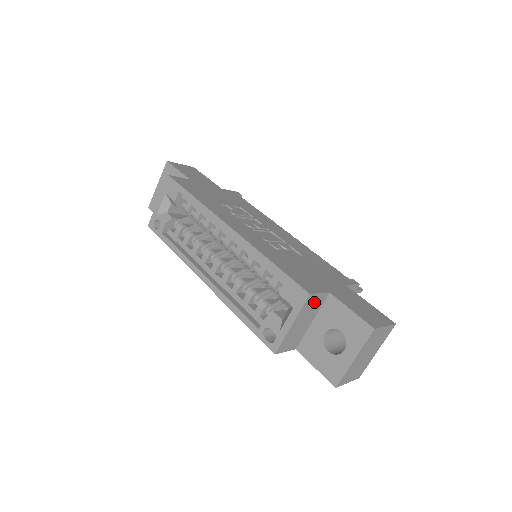
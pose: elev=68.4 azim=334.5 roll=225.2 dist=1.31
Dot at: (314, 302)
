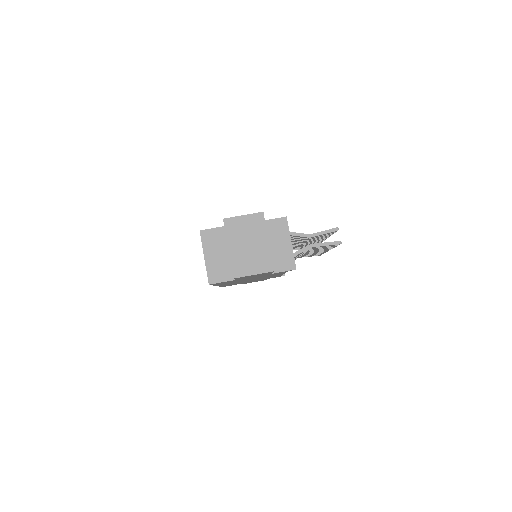
Dot at: (214, 236)
